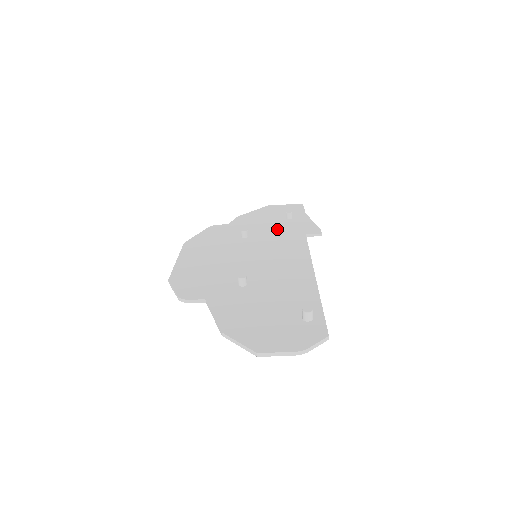
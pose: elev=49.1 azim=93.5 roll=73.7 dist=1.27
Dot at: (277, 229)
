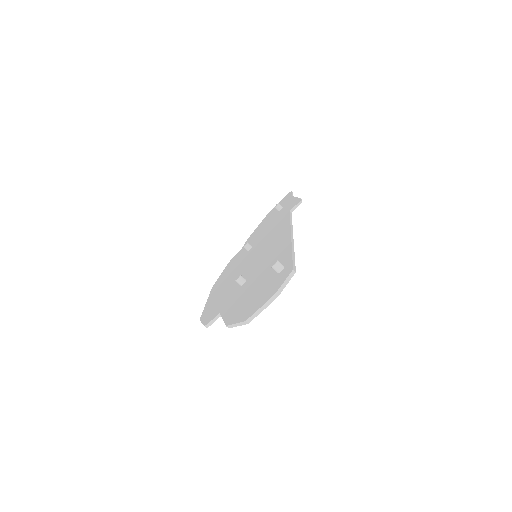
Dot at: (271, 225)
